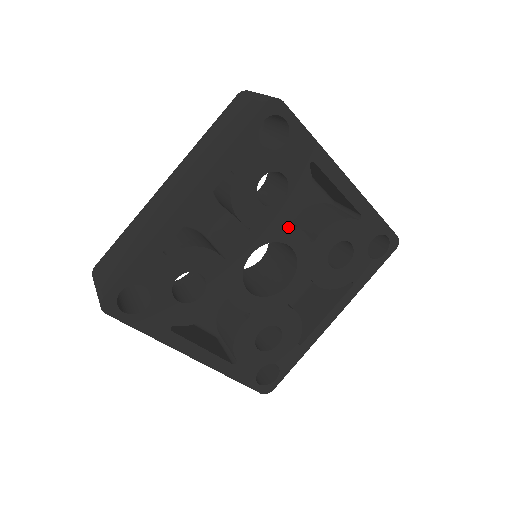
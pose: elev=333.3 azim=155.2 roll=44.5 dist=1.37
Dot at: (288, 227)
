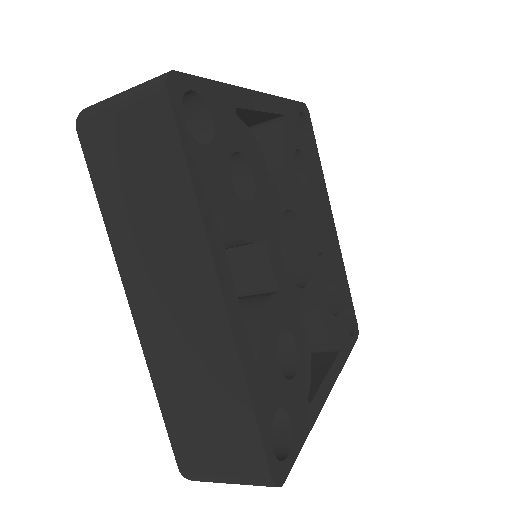
Dot at: (307, 217)
